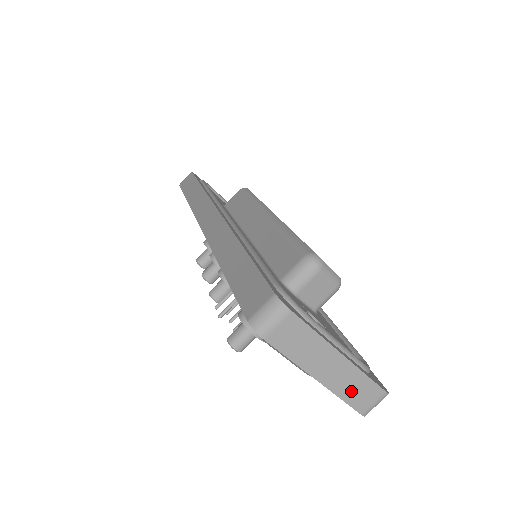
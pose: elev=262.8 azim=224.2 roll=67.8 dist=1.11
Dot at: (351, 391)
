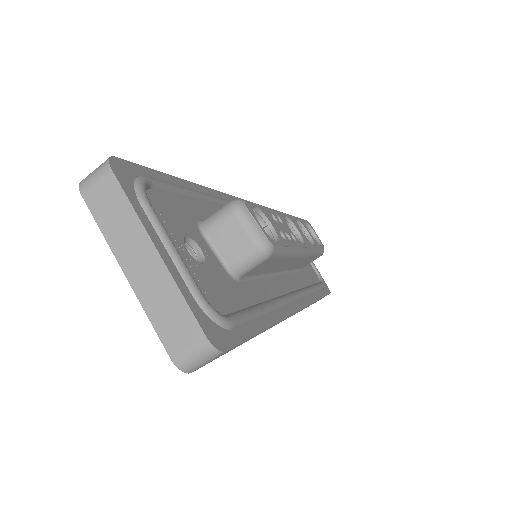
Dot at: (162, 311)
